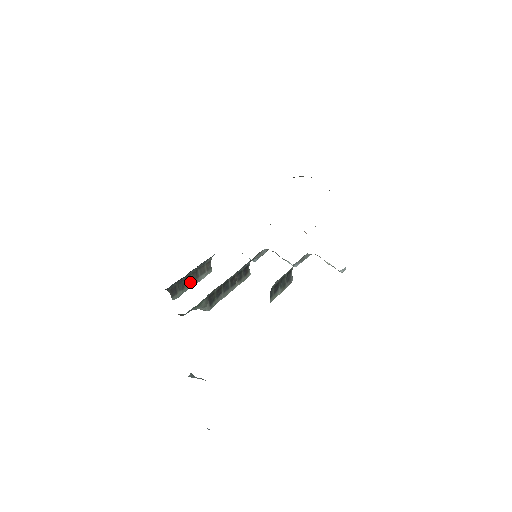
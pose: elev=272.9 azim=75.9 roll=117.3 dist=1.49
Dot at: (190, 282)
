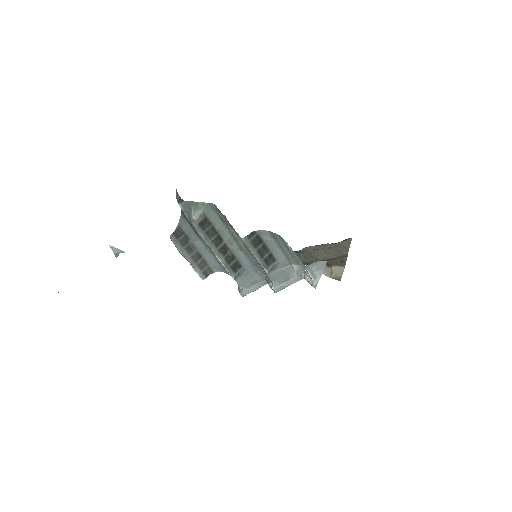
Dot at: (189, 253)
